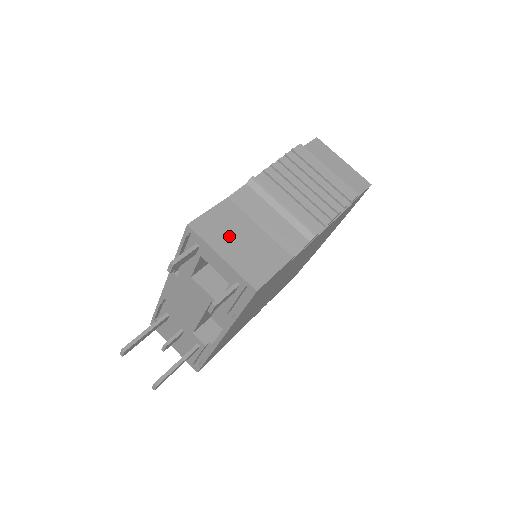
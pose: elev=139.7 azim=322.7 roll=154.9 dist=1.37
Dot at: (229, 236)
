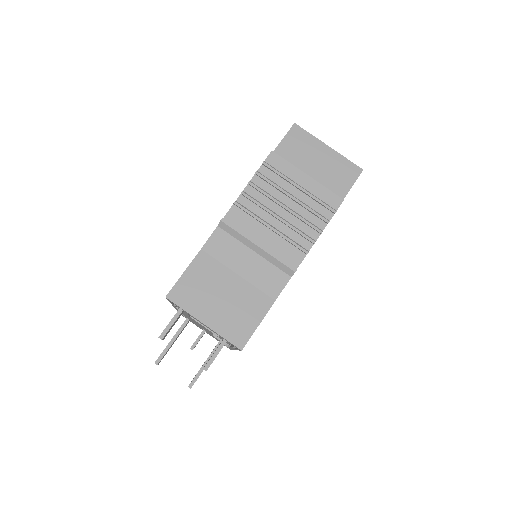
Dot at: (208, 297)
